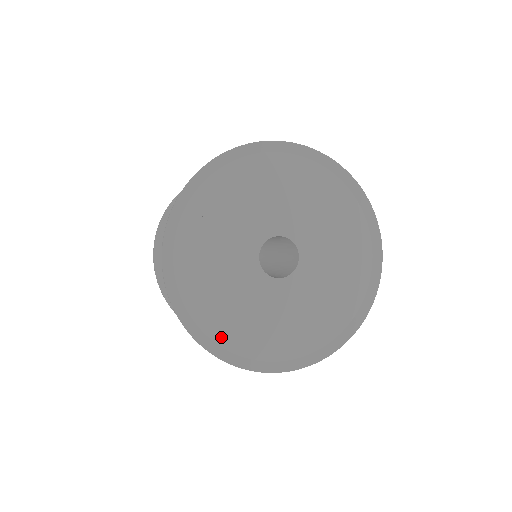
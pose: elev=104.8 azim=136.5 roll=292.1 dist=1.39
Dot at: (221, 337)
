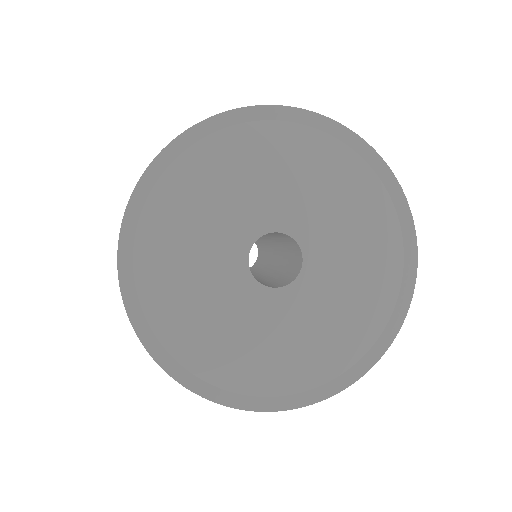
Dot at: (201, 367)
